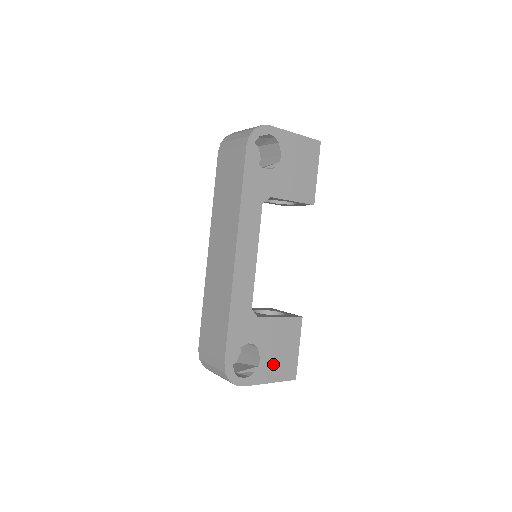
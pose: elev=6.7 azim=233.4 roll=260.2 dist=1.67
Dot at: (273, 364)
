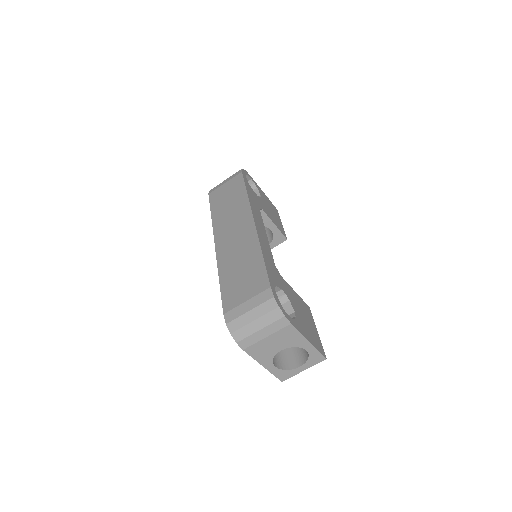
Dot at: (305, 326)
